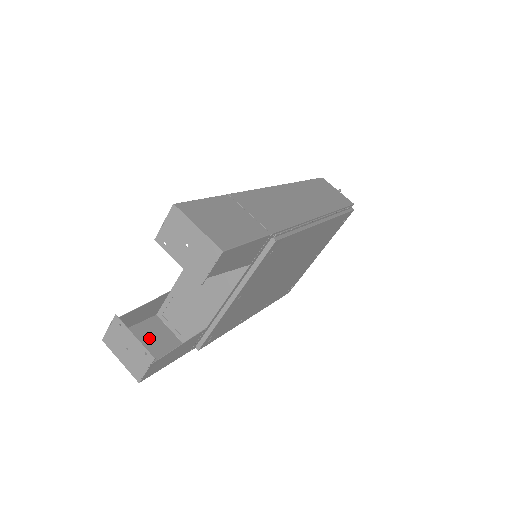
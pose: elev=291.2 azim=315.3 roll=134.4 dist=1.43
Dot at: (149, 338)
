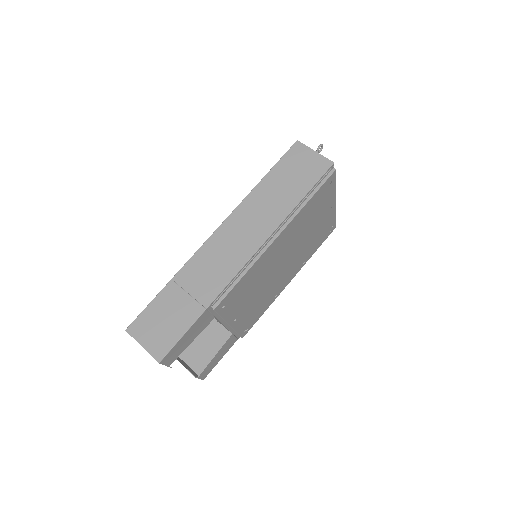
Dot at: (207, 340)
